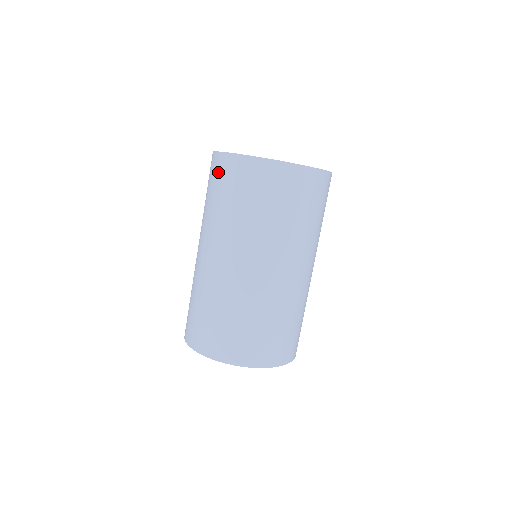
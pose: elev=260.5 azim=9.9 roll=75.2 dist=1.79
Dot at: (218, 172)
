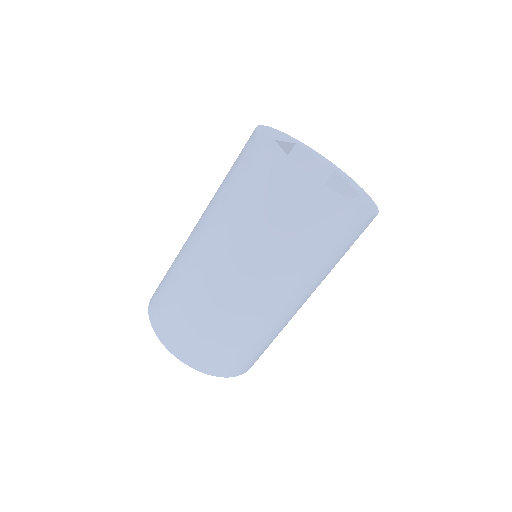
Dot at: (297, 207)
